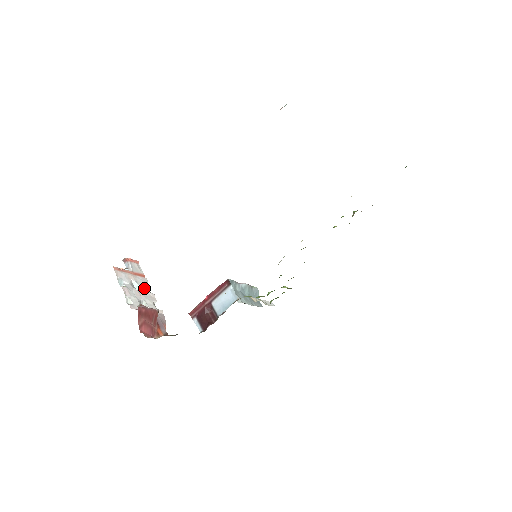
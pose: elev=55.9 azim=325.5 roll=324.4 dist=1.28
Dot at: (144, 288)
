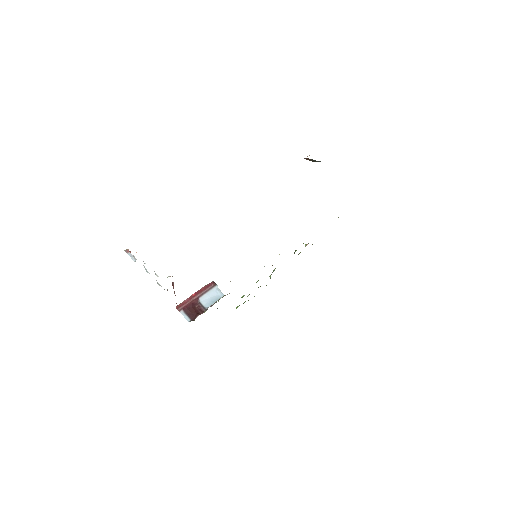
Dot at: occluded
